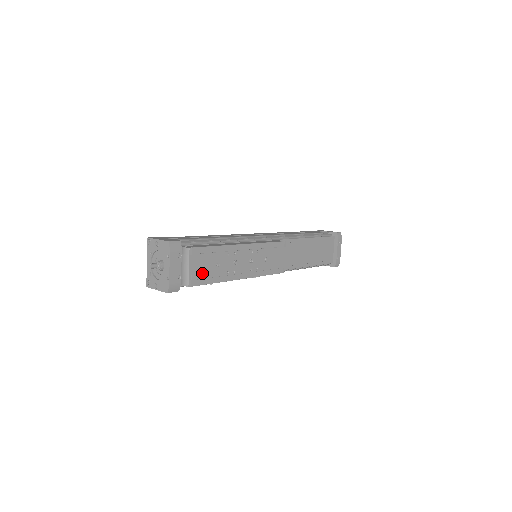
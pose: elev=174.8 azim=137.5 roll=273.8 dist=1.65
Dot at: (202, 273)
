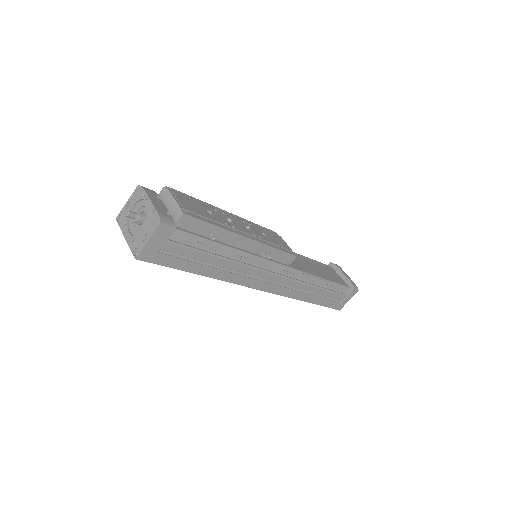
Dot at: (194, 210)
